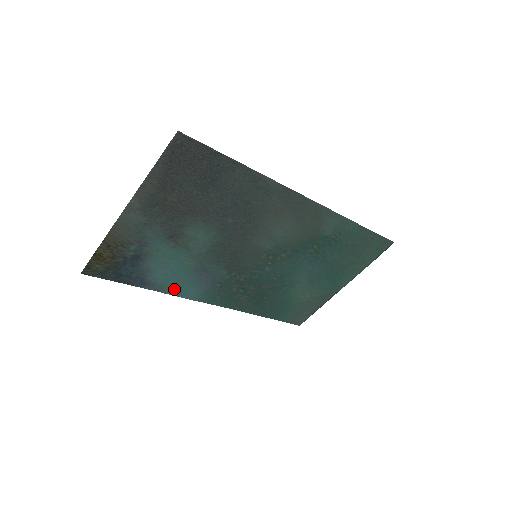
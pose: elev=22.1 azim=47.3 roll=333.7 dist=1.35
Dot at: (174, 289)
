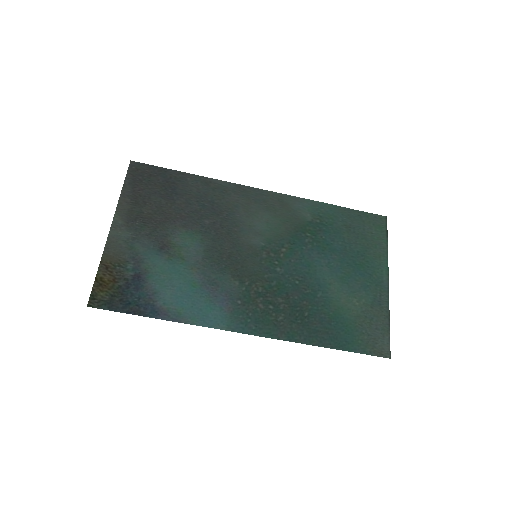
Dot at: (193, 316)
